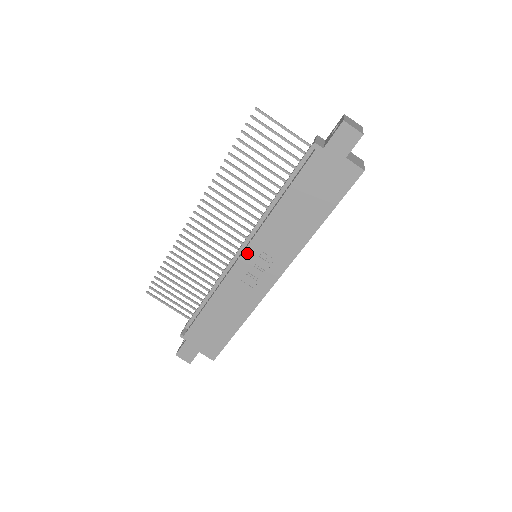
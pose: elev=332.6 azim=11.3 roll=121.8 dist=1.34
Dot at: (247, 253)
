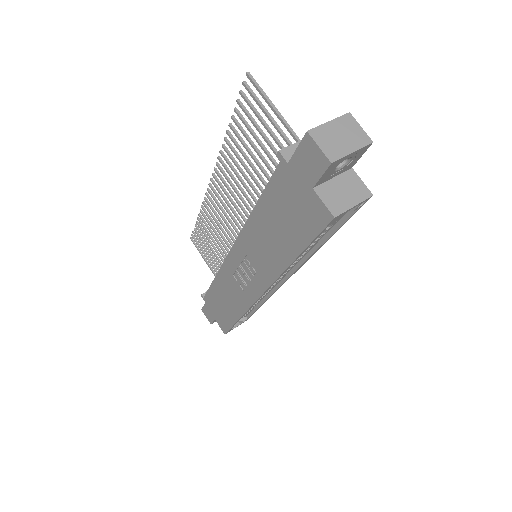
Dot at: (234, 251)
